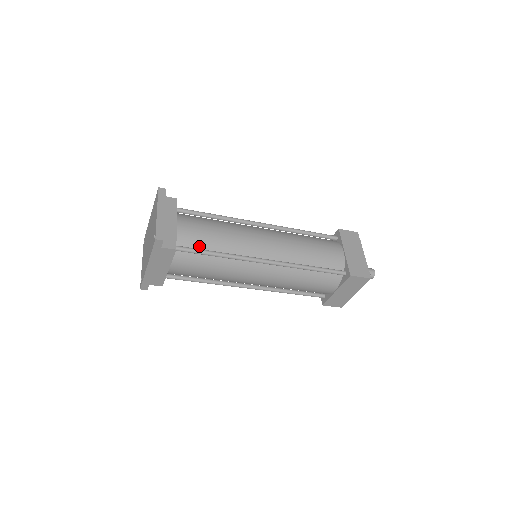
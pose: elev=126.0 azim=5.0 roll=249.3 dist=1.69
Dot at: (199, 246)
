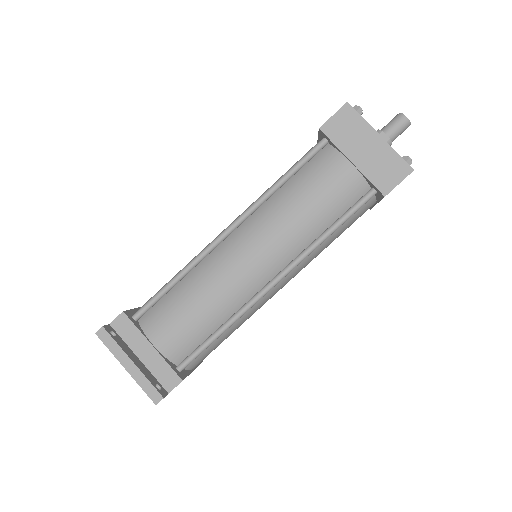
Dot at: (197, 341)
